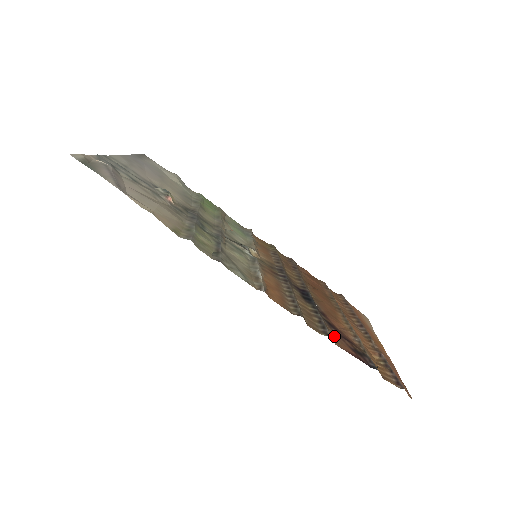
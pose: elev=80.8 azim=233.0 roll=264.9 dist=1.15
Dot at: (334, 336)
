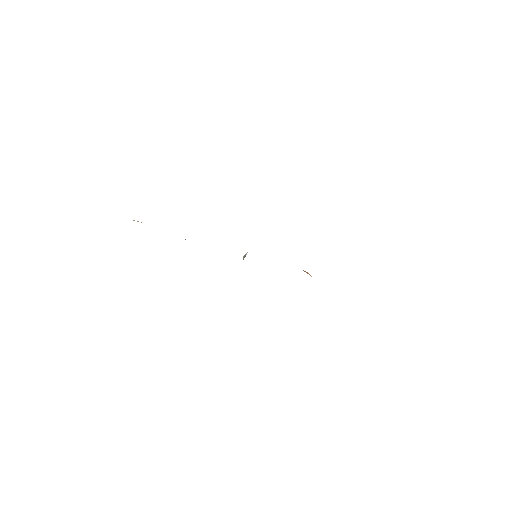
Dot at: occluded
